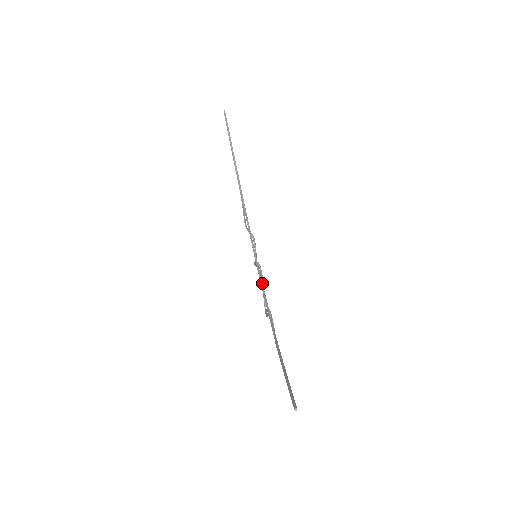
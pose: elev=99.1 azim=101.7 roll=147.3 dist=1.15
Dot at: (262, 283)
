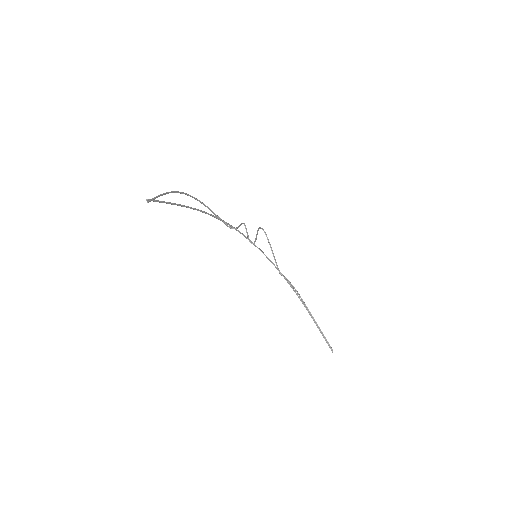
Dot at: (265, 255)
